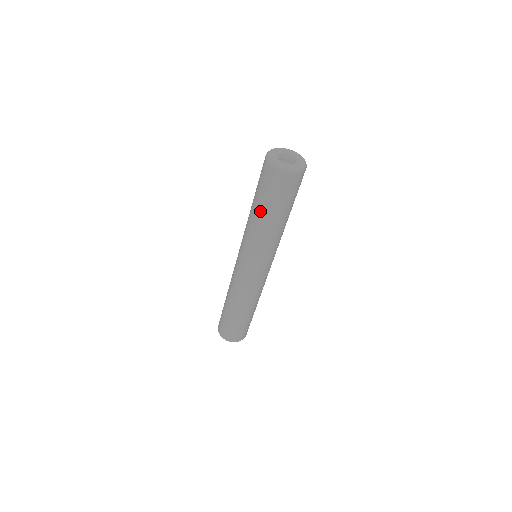
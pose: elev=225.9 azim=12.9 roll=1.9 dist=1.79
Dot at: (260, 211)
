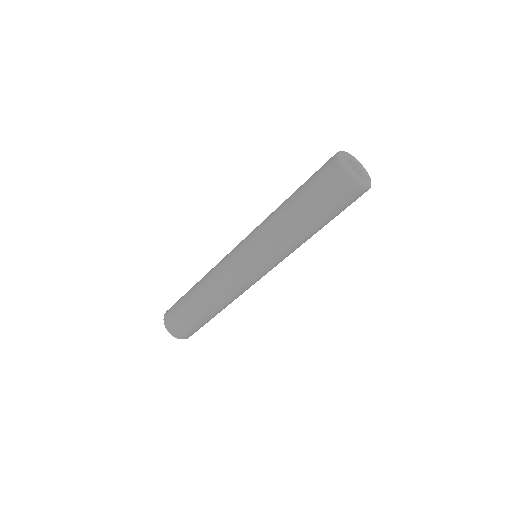
Dot at: (317, 227)
